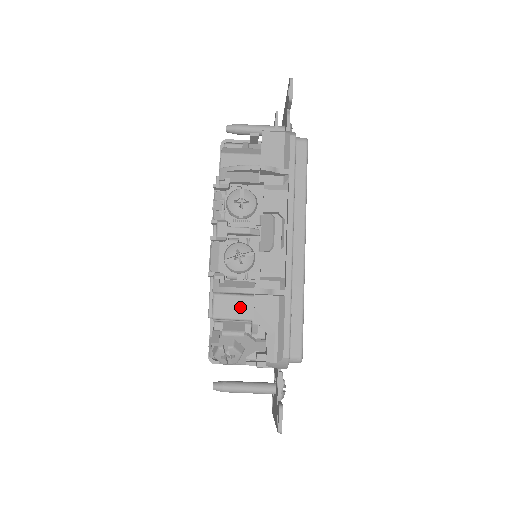
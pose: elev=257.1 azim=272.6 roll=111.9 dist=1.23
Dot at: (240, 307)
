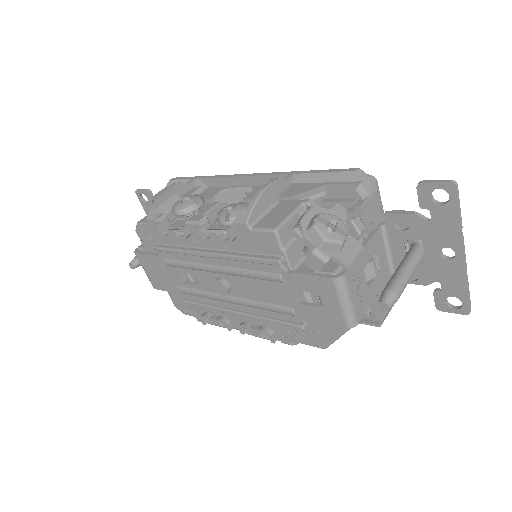
Dot at: (281, 210)
